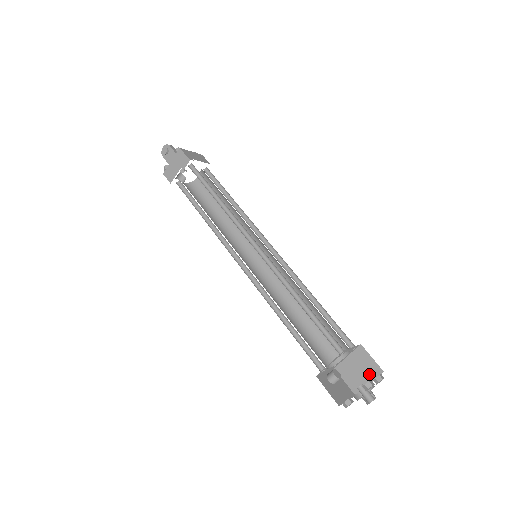
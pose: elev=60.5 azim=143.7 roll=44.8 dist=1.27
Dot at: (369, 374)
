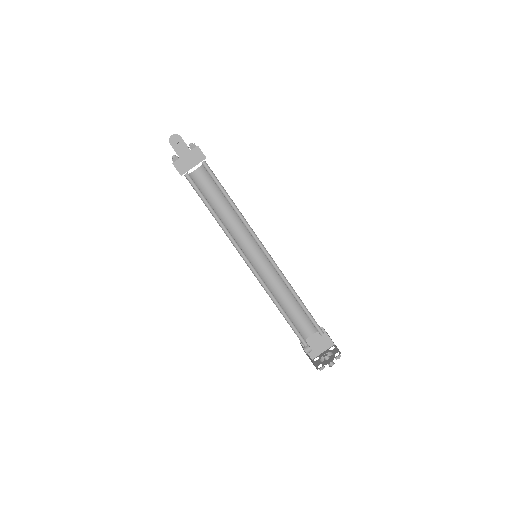
Dot at: (324, 346)
